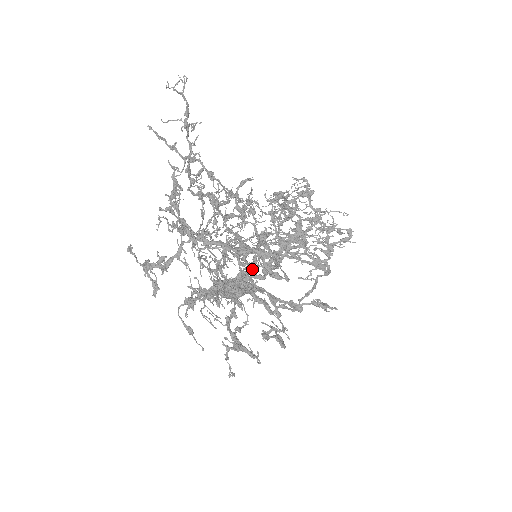
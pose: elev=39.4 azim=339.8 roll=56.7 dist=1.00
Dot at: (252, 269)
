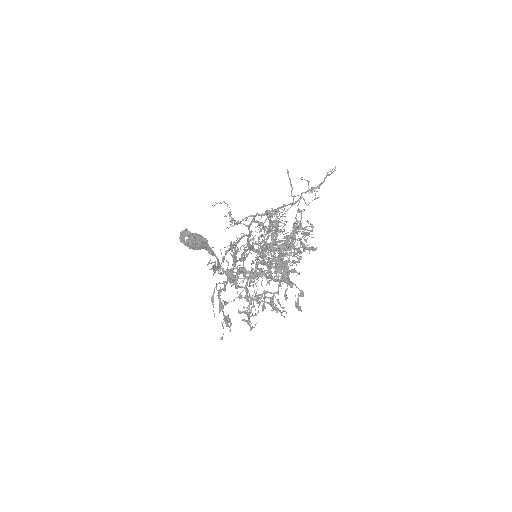
Dot at: (242, 257)
